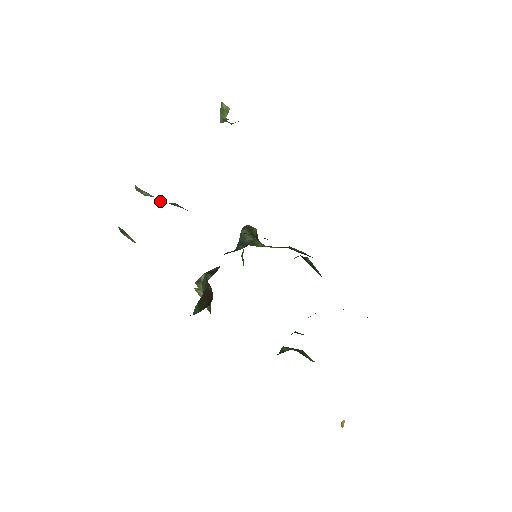
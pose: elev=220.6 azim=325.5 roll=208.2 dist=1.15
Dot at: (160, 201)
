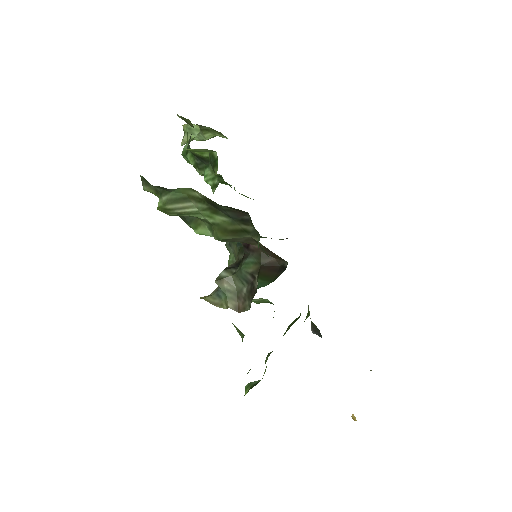
Dot at: occluded
